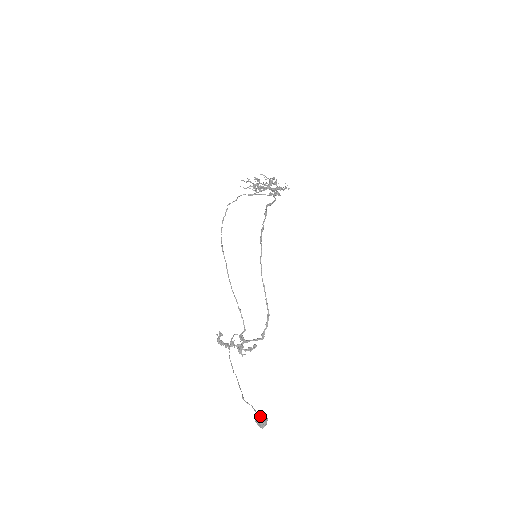
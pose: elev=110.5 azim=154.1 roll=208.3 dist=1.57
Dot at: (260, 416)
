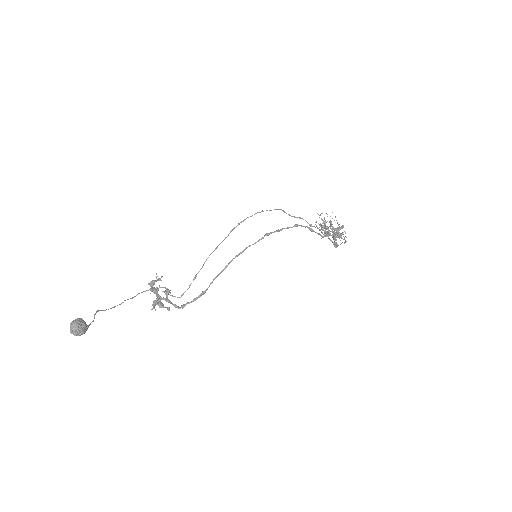
Dot at: (81, 320)
